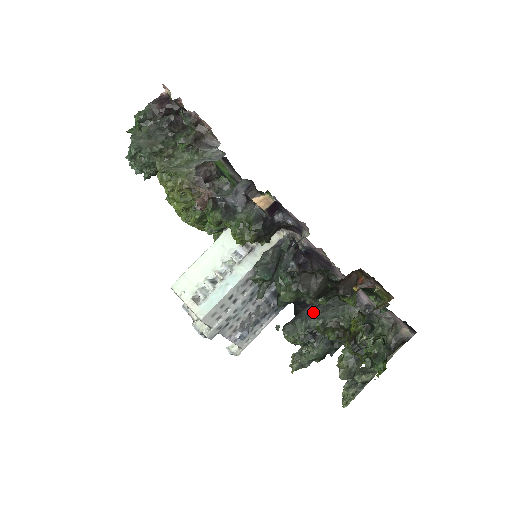
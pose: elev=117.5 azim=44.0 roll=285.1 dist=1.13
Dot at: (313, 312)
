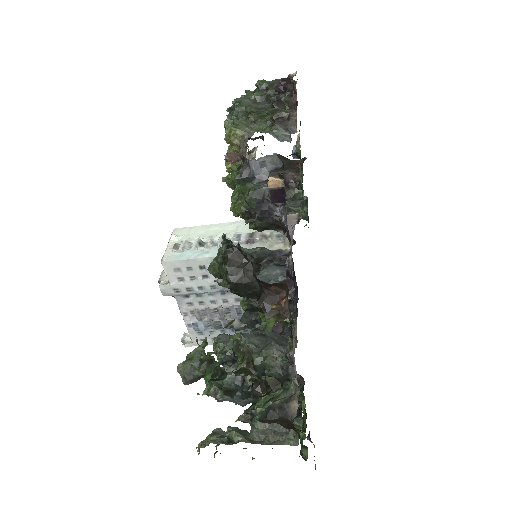
Dot at: occluded
